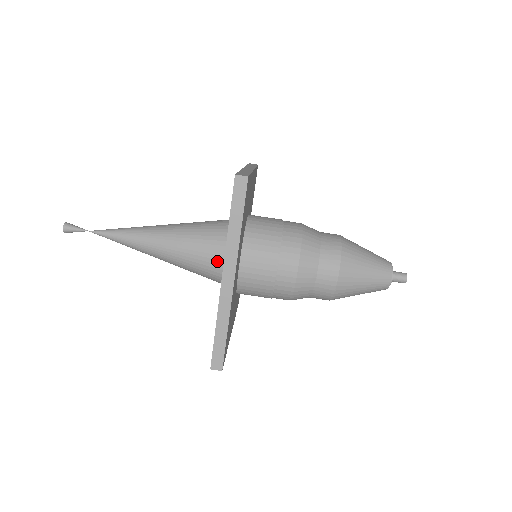
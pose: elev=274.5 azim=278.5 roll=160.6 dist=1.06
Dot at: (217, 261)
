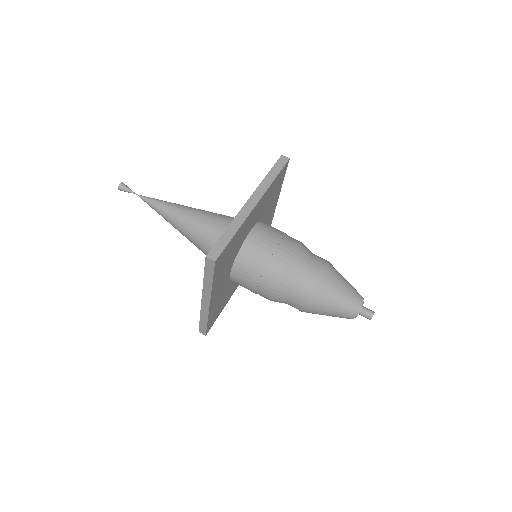
Dot at: occluded
